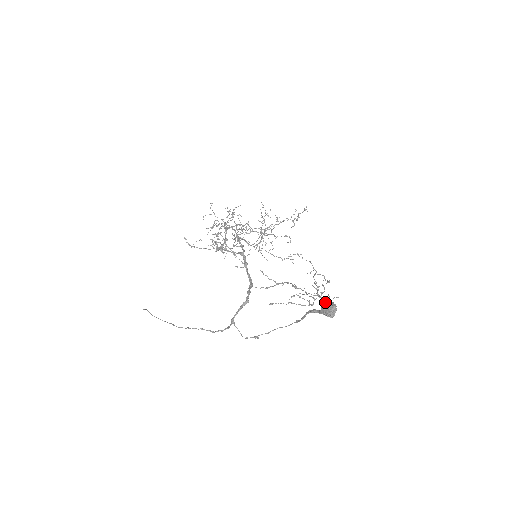
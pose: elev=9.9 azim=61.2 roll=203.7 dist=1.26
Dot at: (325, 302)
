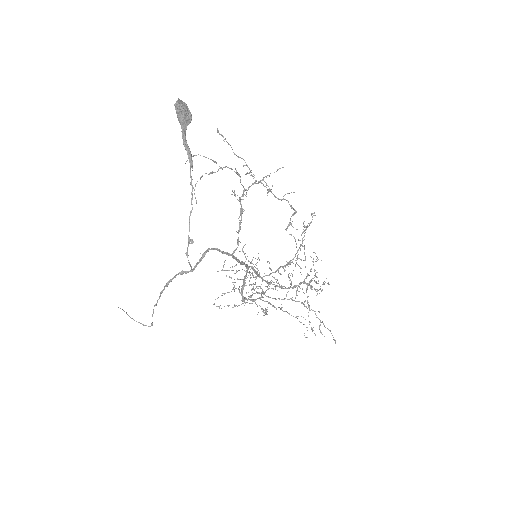
Dot at: occluded
